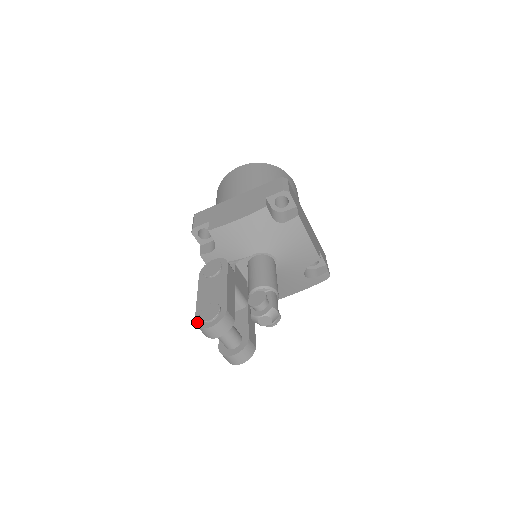
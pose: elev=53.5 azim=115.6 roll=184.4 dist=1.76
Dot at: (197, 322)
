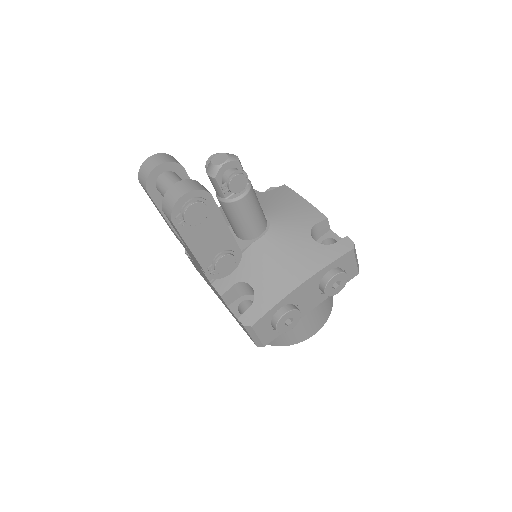
Dot at: occluded
